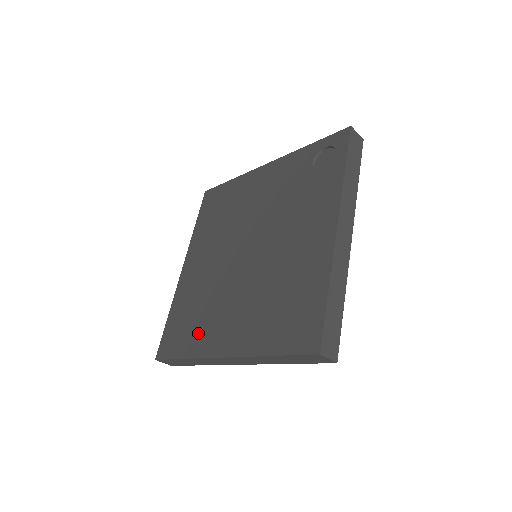
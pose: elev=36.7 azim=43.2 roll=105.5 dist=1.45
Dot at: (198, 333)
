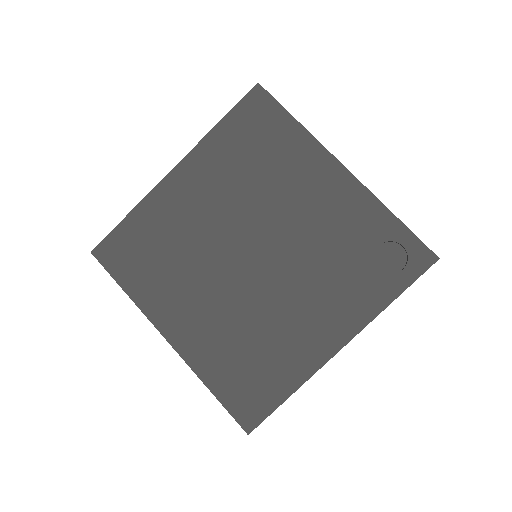
Dot at: (154, 284)
